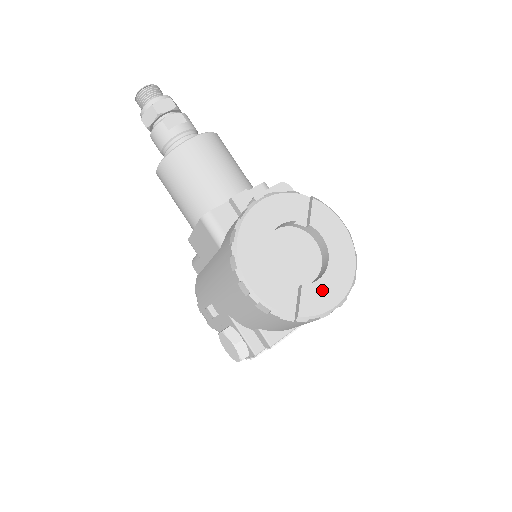
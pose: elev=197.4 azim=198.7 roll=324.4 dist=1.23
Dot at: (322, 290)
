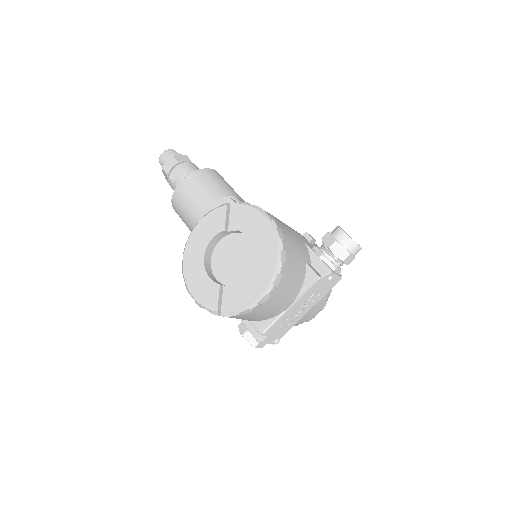
Dot at: (248, 285)
